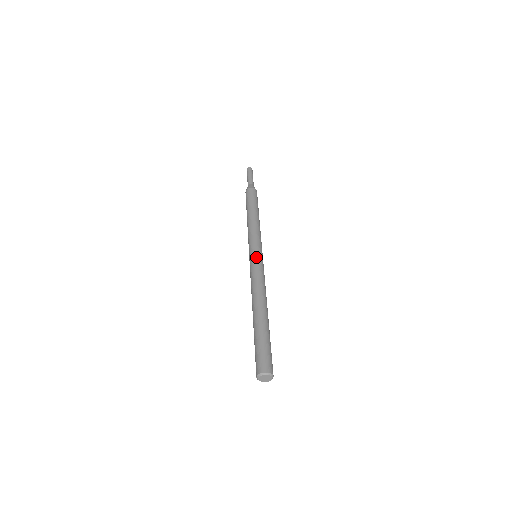
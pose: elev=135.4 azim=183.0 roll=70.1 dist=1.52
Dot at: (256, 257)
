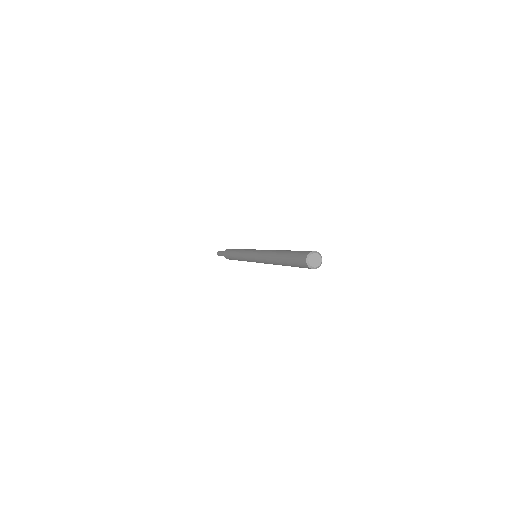
Dot at: occluded
